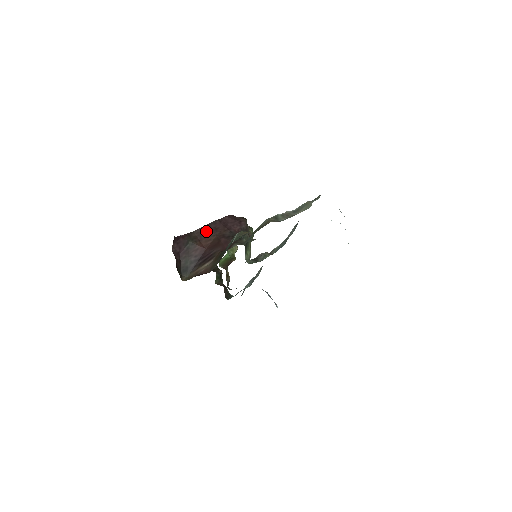
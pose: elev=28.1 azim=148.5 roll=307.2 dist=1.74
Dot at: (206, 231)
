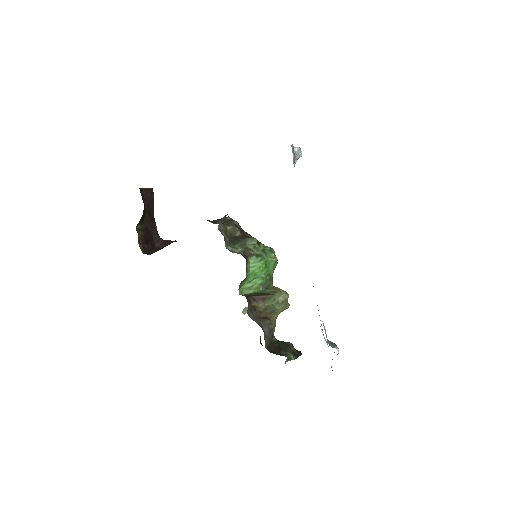
Dot at: occluded
